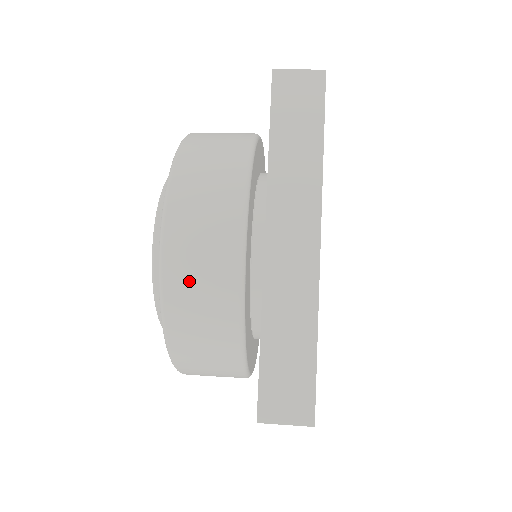
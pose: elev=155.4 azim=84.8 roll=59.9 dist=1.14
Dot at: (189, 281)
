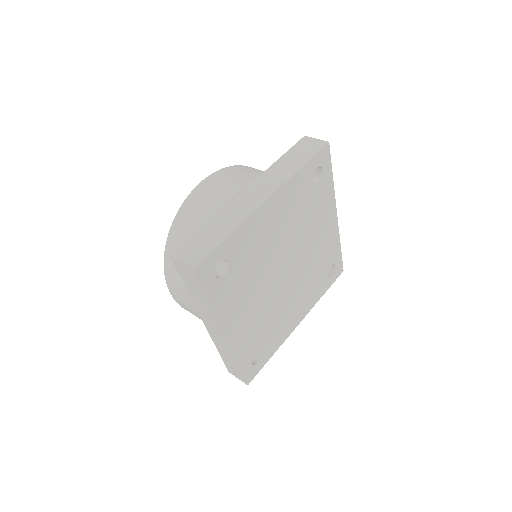
Dot at: (199, 200)
